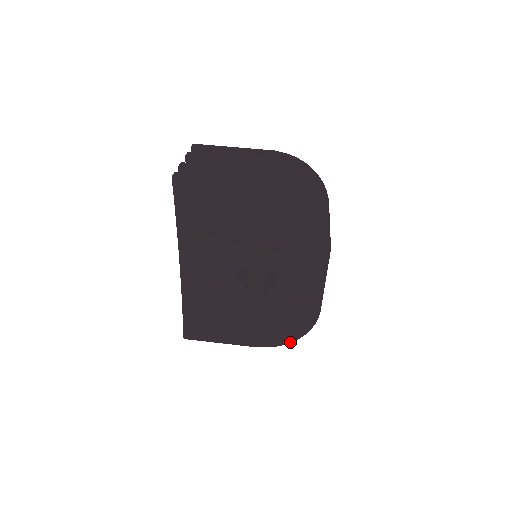
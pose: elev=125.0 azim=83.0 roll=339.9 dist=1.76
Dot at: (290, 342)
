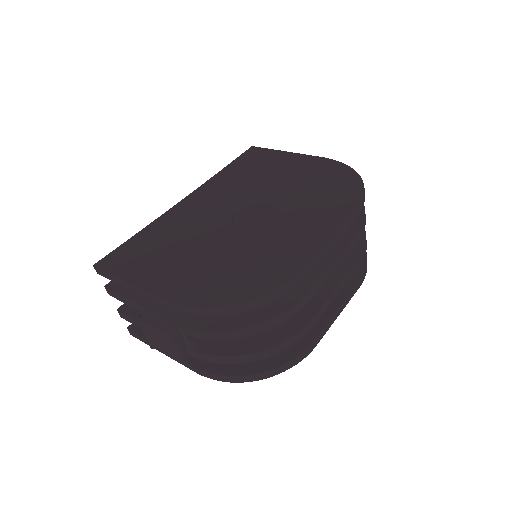
Dot at: (223, 306)
